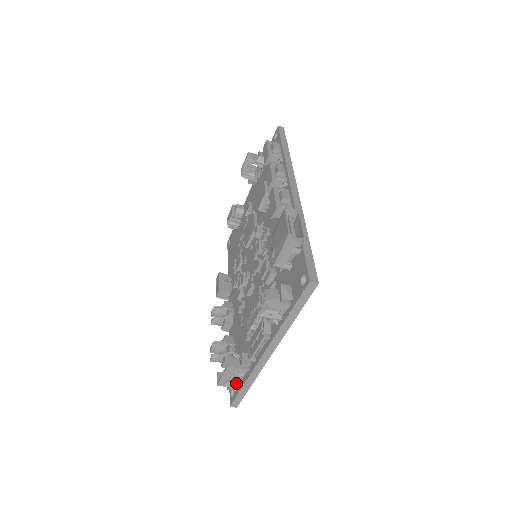
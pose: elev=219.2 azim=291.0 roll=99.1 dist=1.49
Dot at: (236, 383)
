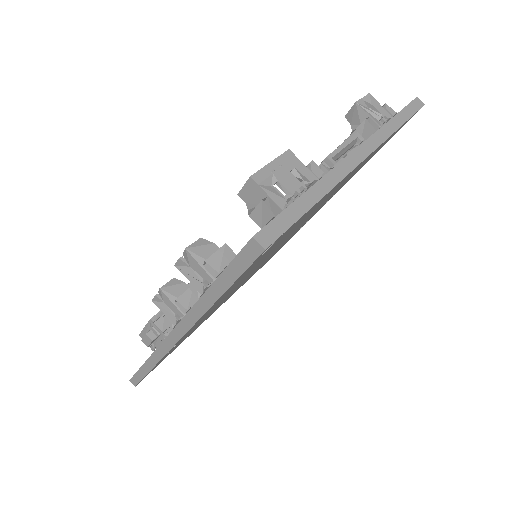
Dot at: (283, 199)
